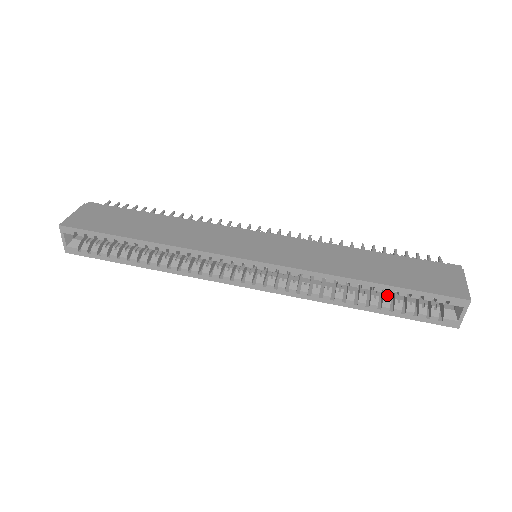
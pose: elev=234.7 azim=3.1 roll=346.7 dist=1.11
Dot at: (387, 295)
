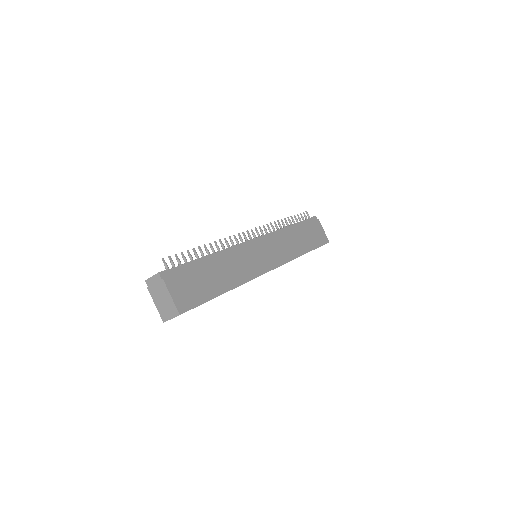
Dot at: occluded
